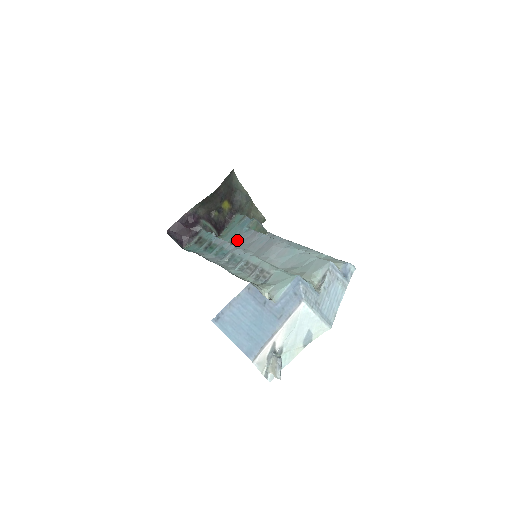
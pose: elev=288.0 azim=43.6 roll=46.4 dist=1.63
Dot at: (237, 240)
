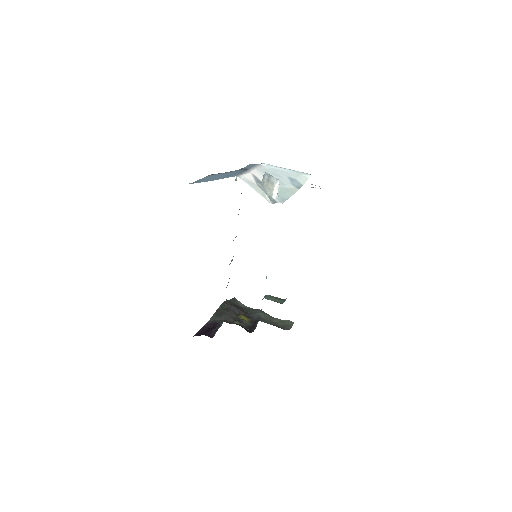
Dot at: occluded
